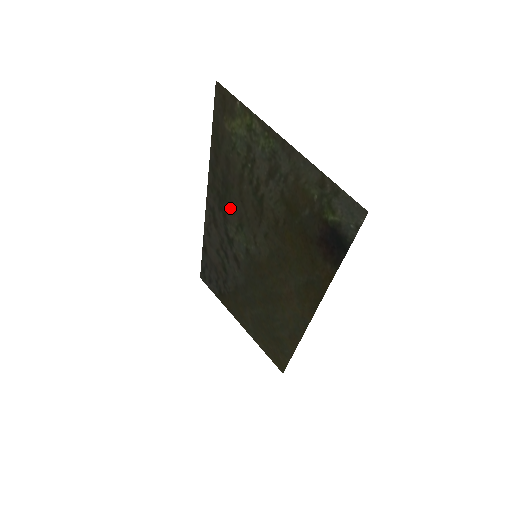
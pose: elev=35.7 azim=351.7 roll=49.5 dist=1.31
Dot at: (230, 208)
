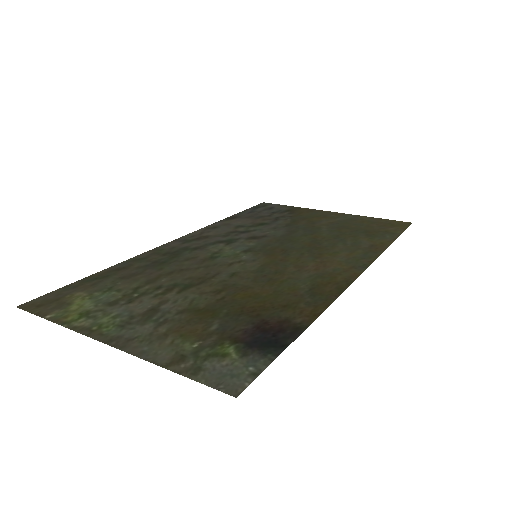
Dot at: (187, 257)
